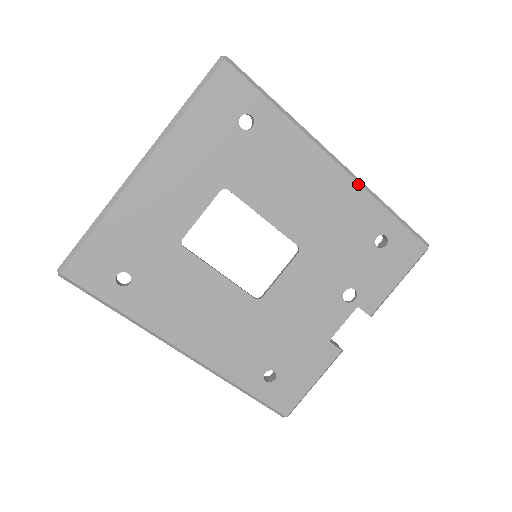
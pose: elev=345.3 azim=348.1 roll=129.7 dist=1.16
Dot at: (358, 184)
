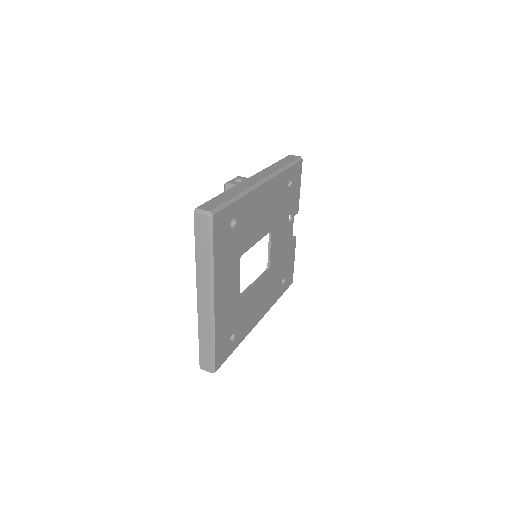
Dot at: (275, 177)
